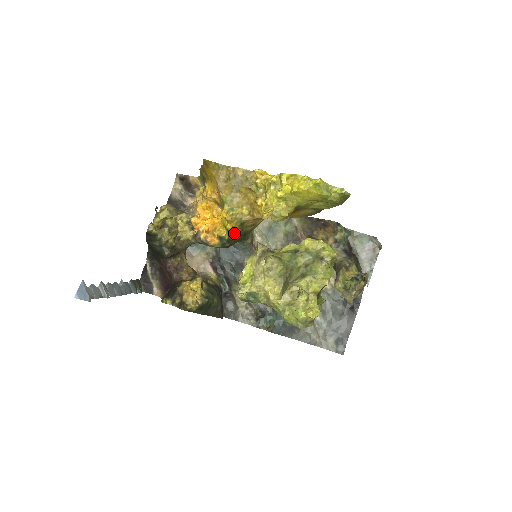
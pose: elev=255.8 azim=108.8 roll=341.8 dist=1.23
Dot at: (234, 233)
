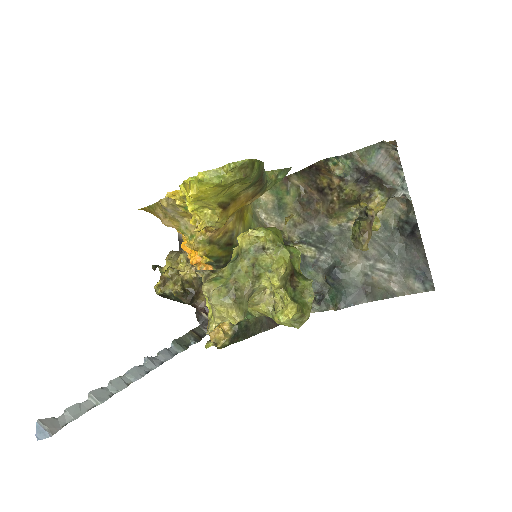
Dot at: (212, 254)
